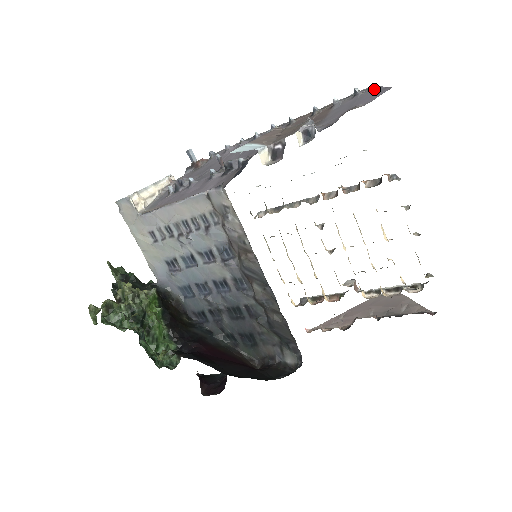
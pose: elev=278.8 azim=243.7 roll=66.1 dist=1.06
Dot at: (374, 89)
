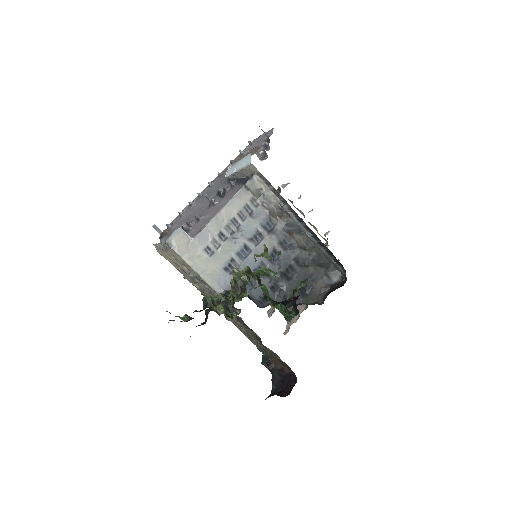
Dot at: (260, 136)
